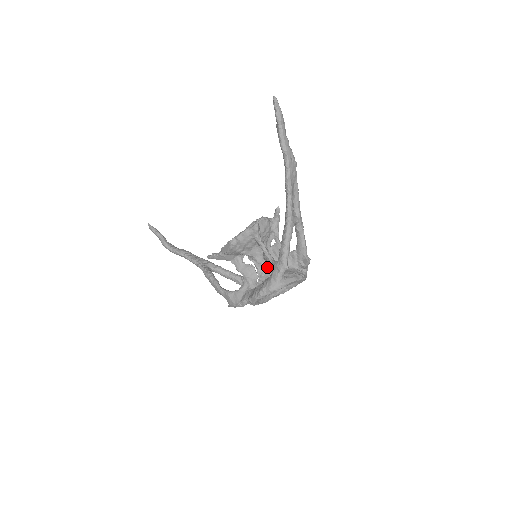
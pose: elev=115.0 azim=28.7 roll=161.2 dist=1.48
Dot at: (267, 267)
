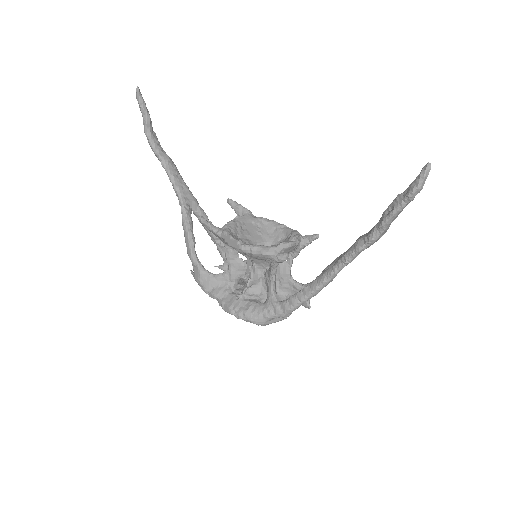
Dot at: (261, 281)
